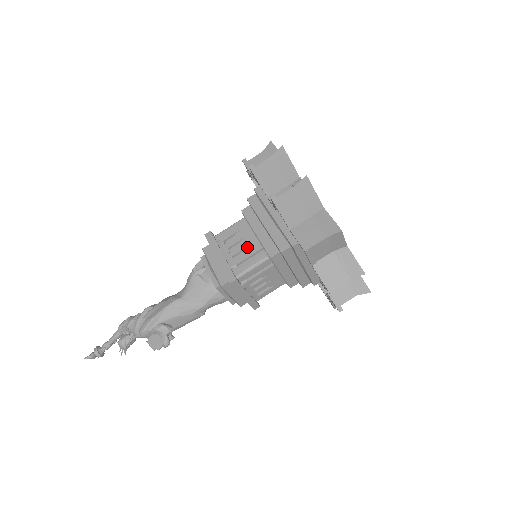
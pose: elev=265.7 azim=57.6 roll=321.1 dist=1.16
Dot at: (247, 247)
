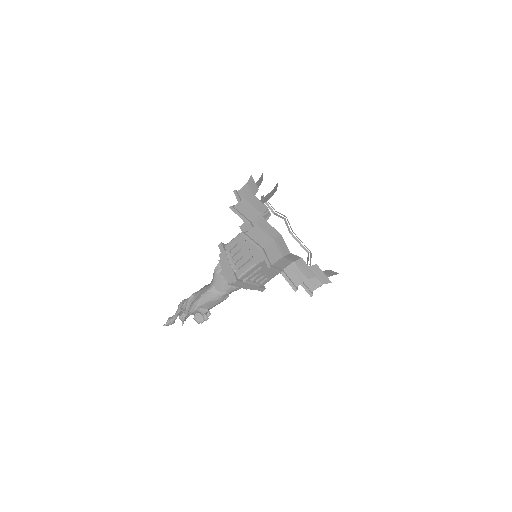
Dot at: (243, 256)
